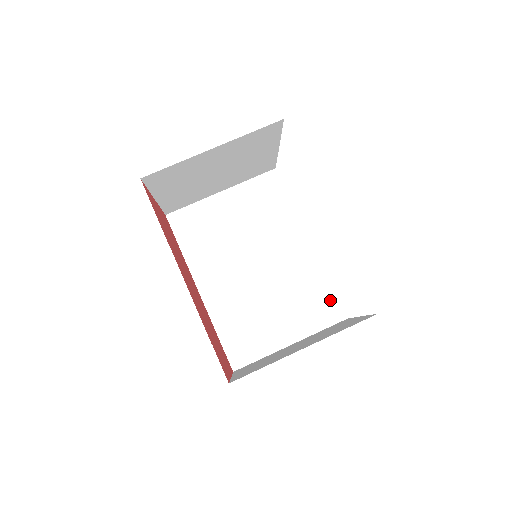
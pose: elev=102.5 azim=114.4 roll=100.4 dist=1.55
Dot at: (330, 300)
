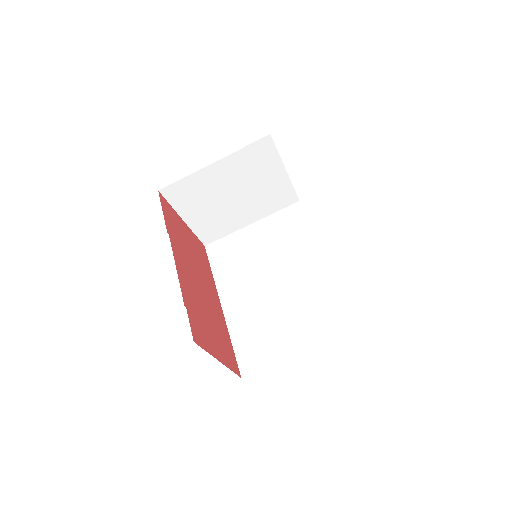
Dot at: (342, 309)
